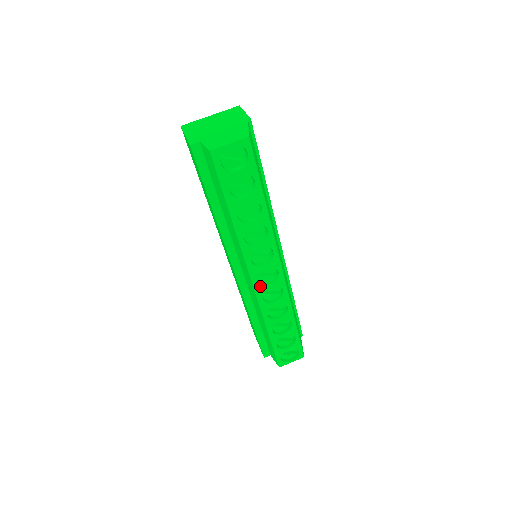
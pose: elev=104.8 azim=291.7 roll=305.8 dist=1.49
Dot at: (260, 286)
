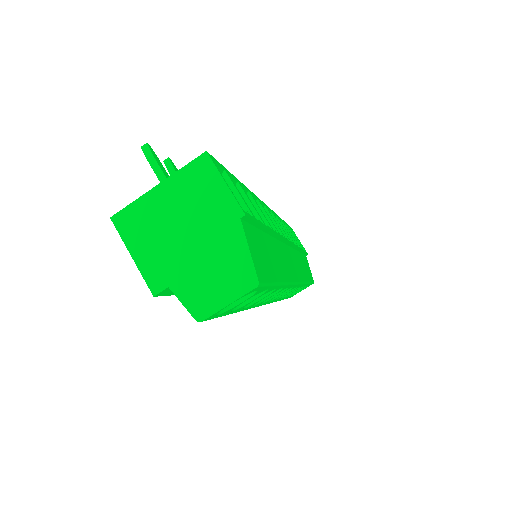
Dot at: occluded
